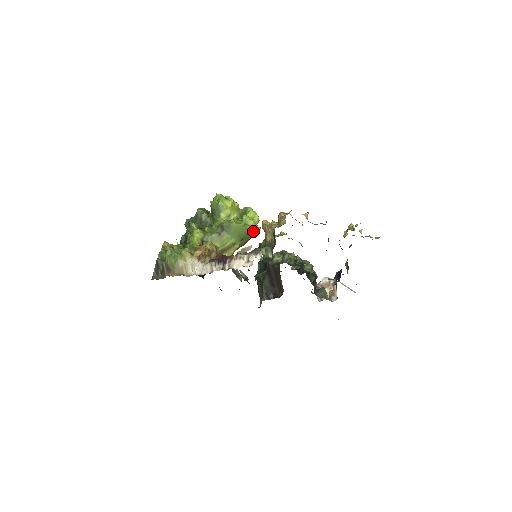
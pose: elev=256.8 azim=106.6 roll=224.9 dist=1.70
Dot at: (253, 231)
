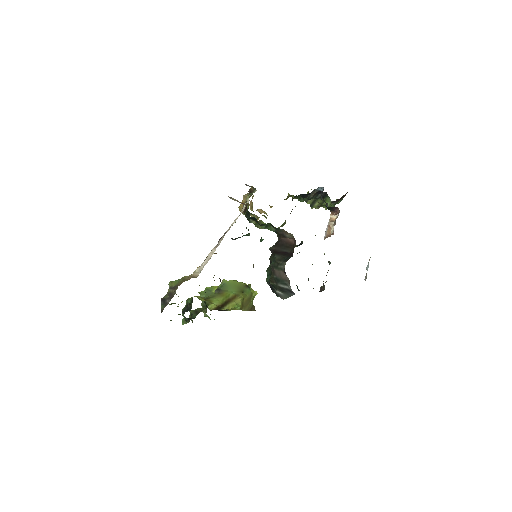
Dot at: (249, 287)
